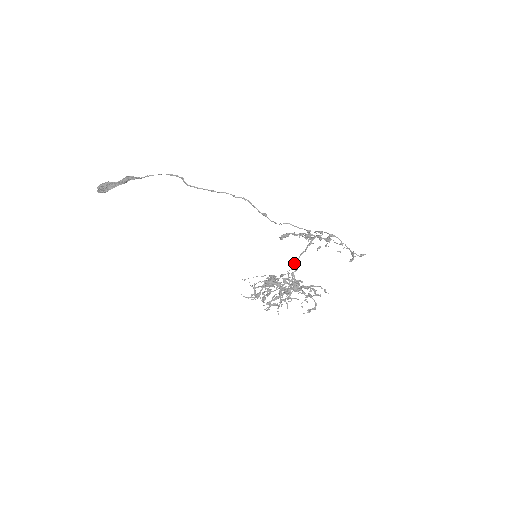
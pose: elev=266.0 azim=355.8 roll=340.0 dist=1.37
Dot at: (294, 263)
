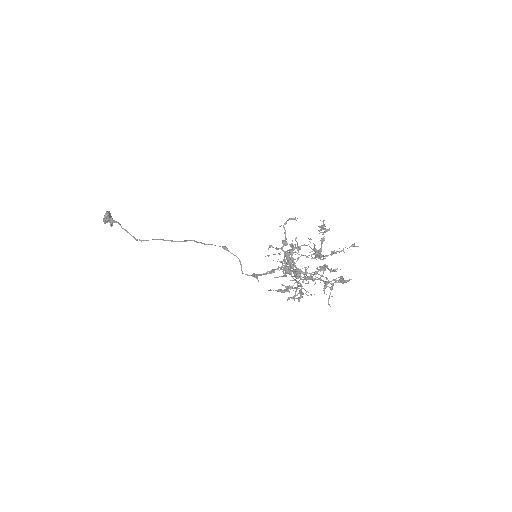
Dot at: occluded
